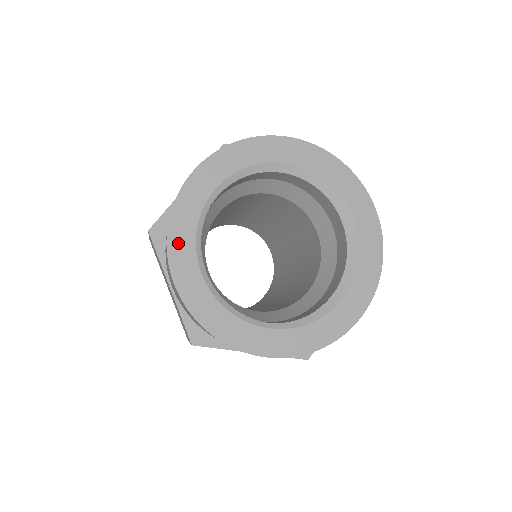
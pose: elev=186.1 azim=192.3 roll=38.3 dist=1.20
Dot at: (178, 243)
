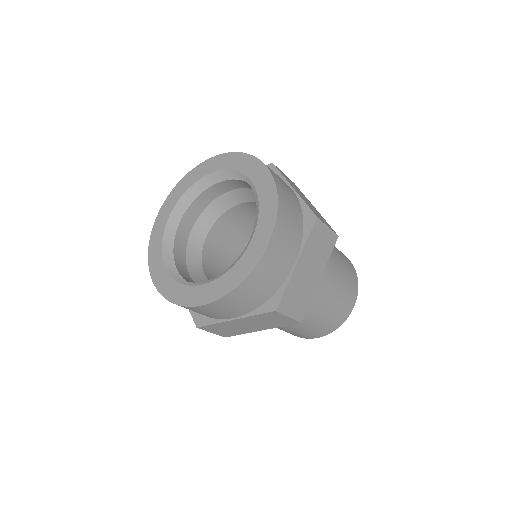
Dot at: (153, 255)
